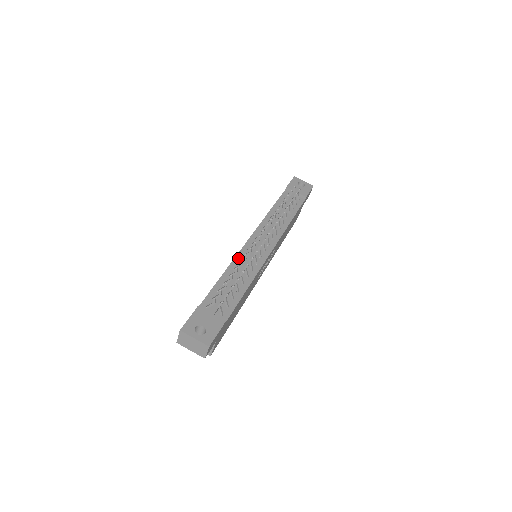
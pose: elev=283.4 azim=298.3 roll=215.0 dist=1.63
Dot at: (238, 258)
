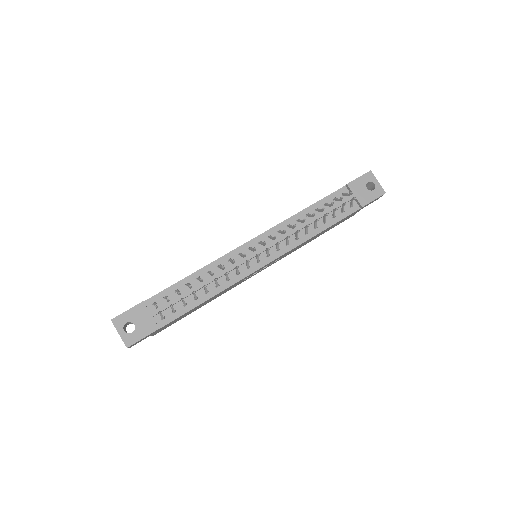
Dot at: (222, 260)
